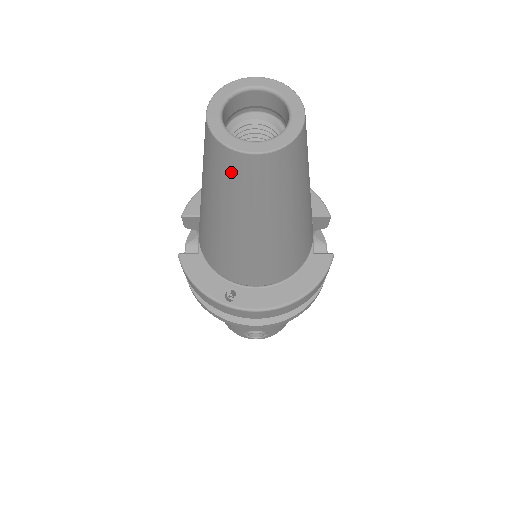
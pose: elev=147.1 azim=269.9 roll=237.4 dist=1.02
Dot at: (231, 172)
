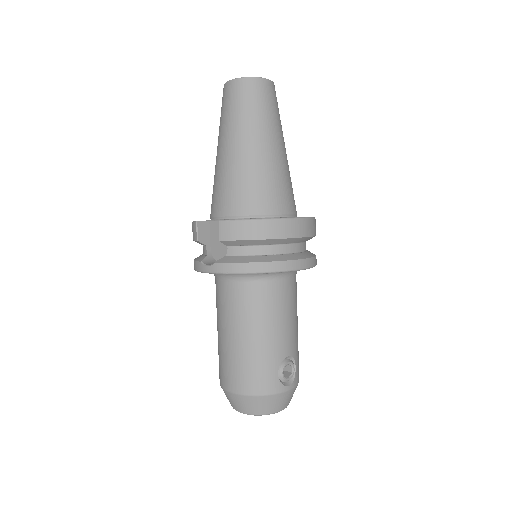
Dot at: (257, 94)
